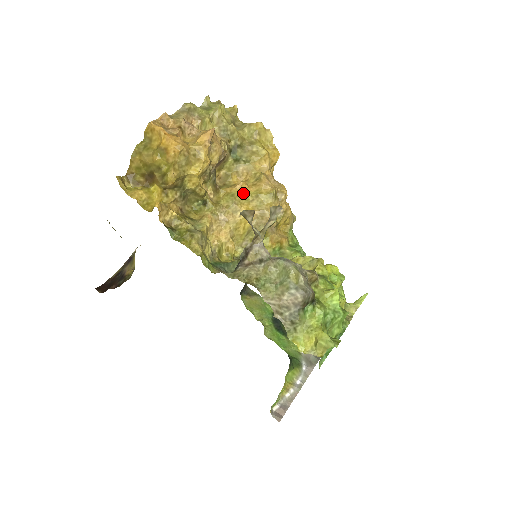
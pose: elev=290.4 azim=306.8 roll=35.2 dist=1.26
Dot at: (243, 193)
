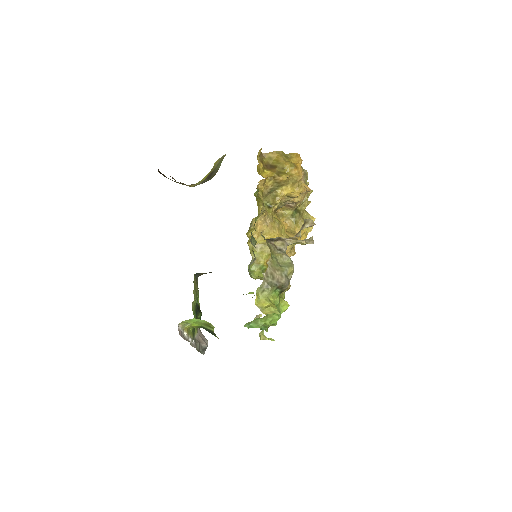
Dot at: (283, 228)
